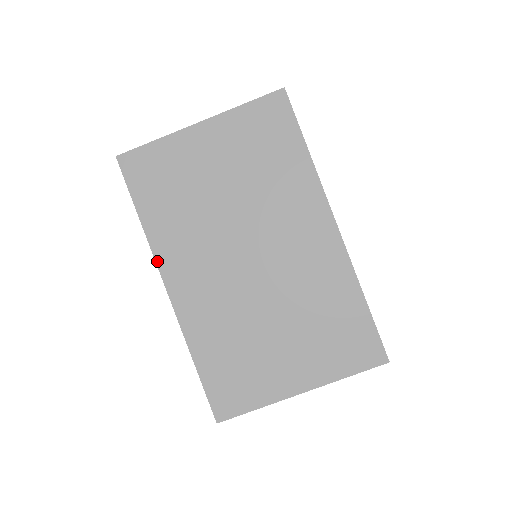
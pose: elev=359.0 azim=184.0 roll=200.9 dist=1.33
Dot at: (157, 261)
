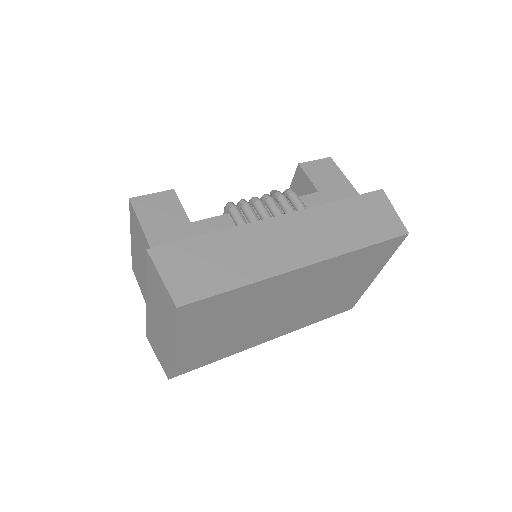
Dot at: occluded
